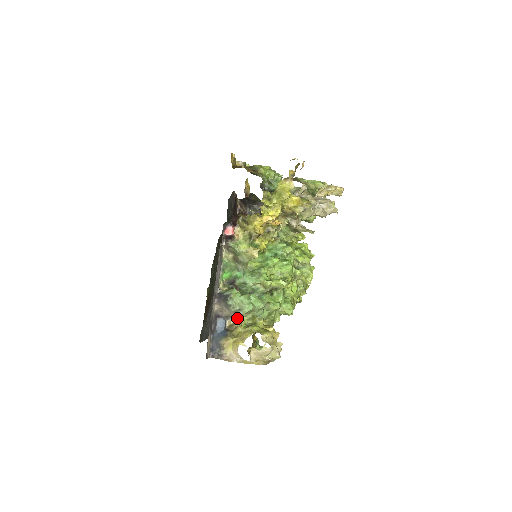
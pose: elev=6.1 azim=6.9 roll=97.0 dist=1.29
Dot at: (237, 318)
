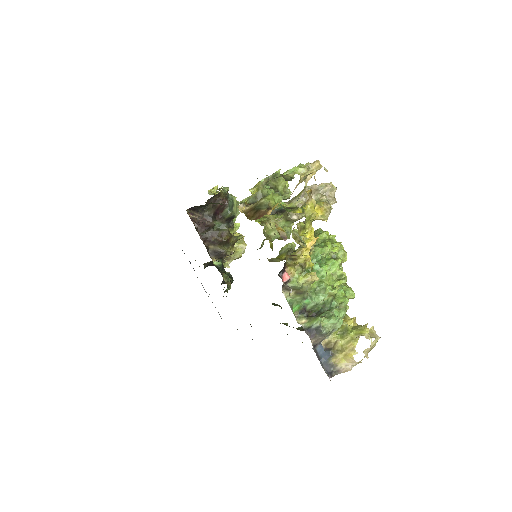
Dot at: (329, 335)
